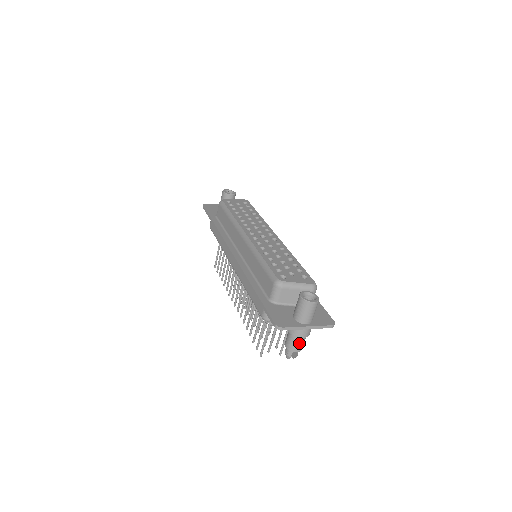
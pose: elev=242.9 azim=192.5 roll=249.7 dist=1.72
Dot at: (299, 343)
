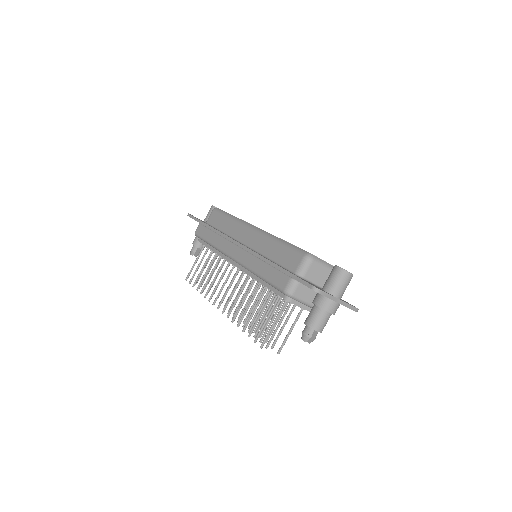
Dot at: (324, 320)
